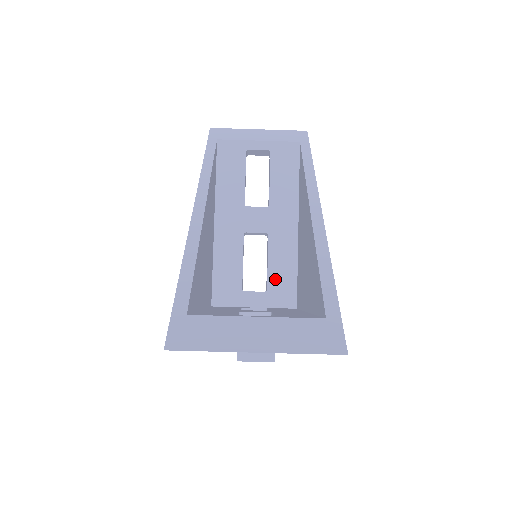
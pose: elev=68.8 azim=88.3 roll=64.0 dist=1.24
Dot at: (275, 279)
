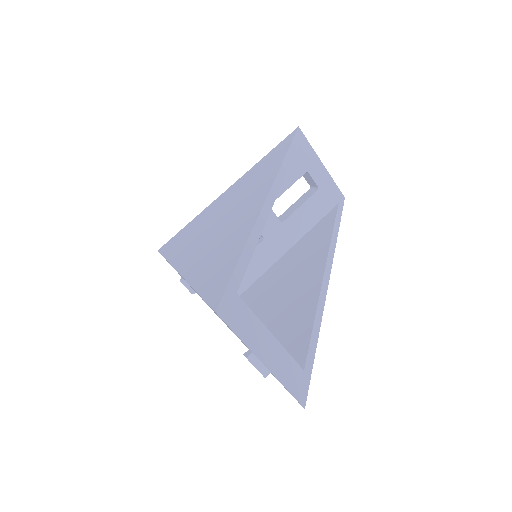
Dot at: occluded
